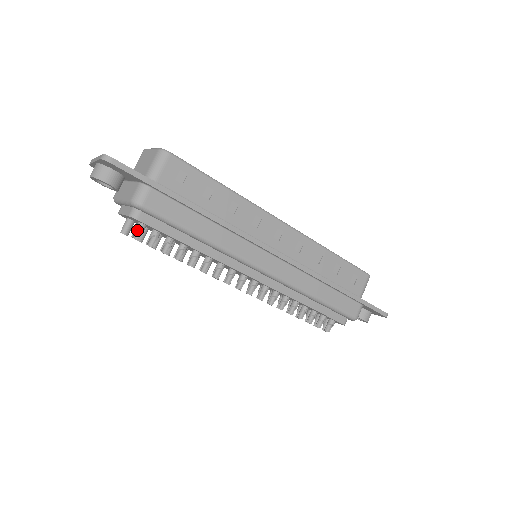
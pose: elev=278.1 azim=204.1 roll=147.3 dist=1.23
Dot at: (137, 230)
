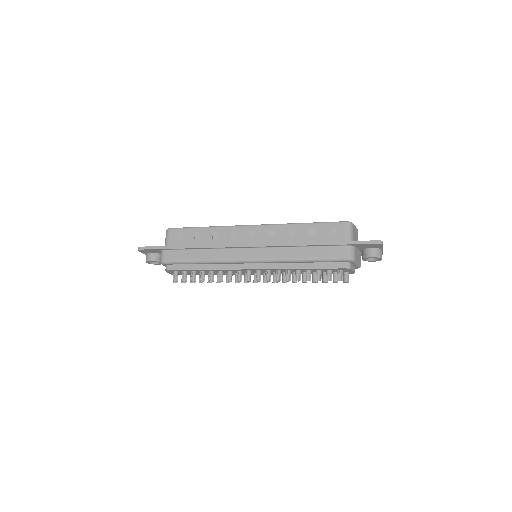
Dot at: (176, 277)
